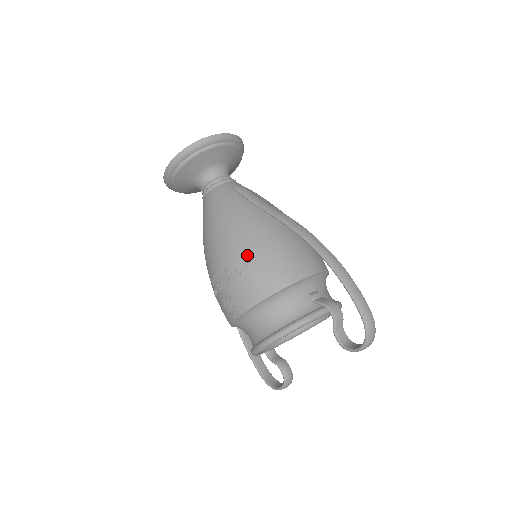
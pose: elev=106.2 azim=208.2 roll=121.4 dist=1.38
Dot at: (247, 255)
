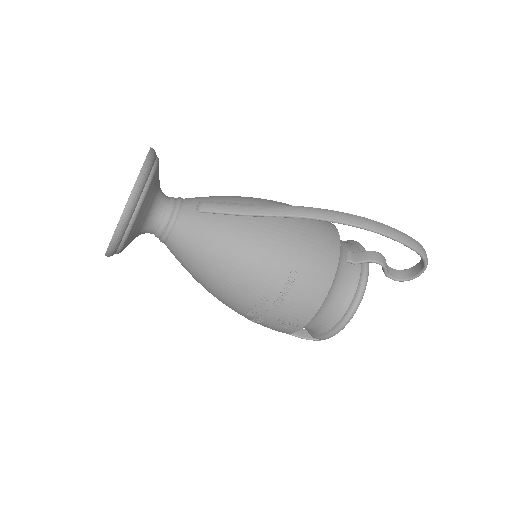
Dot at: (283, 272)
